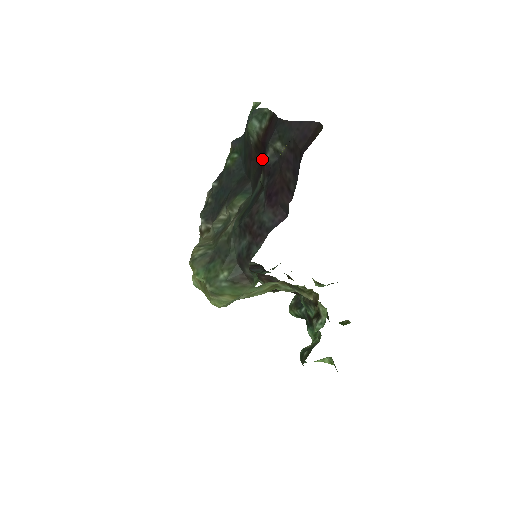
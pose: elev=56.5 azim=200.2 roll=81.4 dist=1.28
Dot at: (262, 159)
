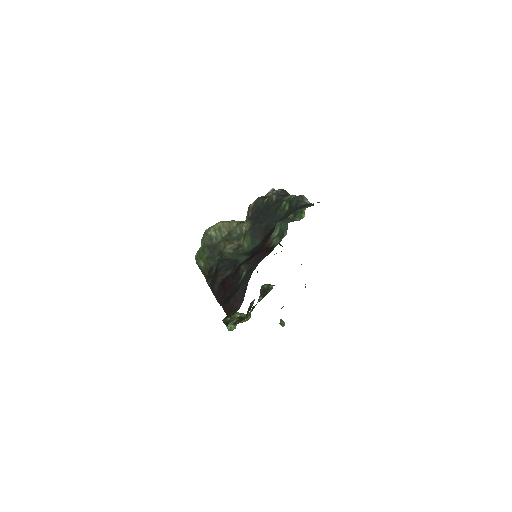
Dot at: (255, 254)
